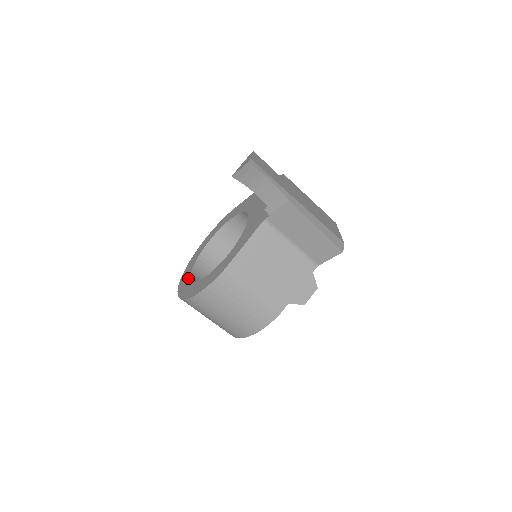
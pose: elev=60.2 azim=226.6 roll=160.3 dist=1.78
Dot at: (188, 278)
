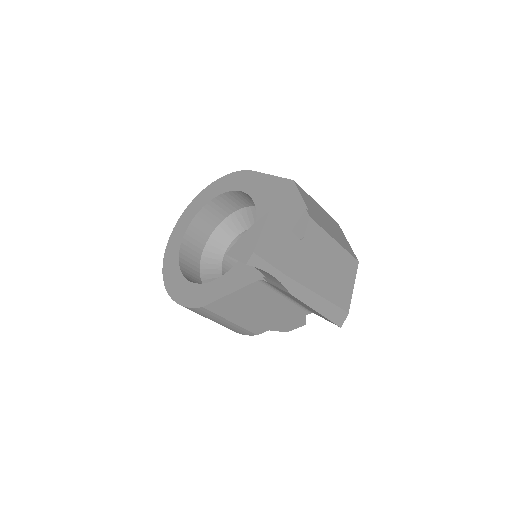
Dot at: (178, 245)
